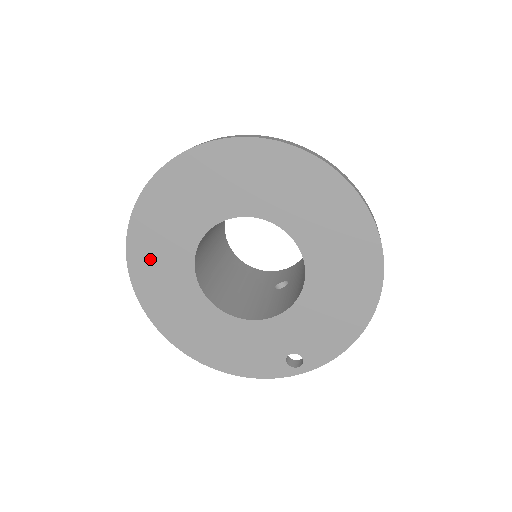
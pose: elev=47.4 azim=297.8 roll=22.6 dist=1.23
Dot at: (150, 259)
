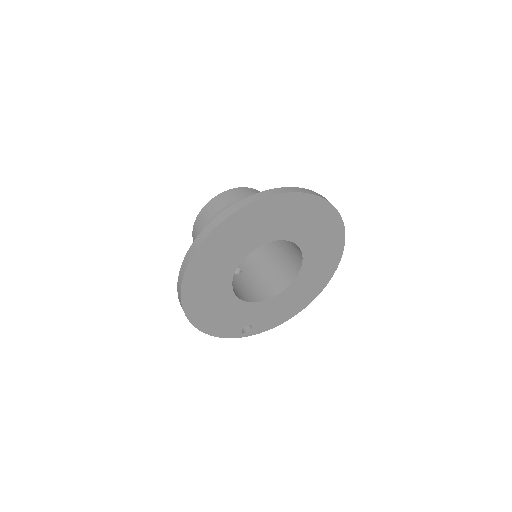
Dot at: (220, 246)
